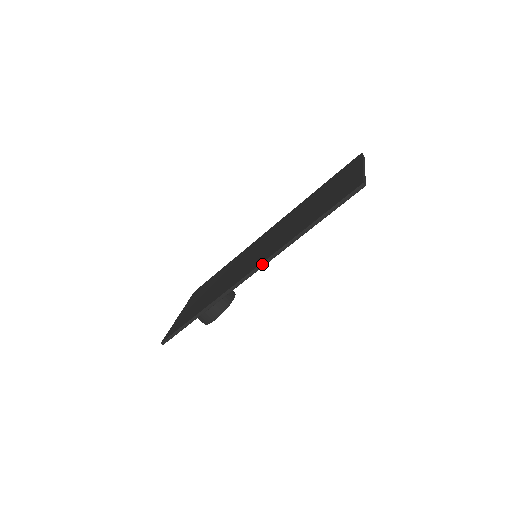
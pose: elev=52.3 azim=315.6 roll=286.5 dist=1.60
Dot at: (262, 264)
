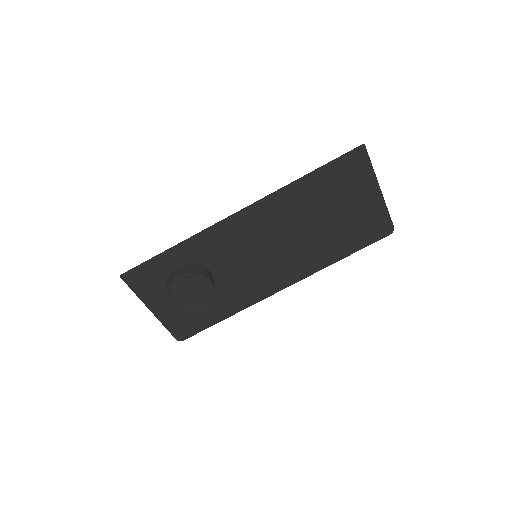
Dot at: (254, 203)
